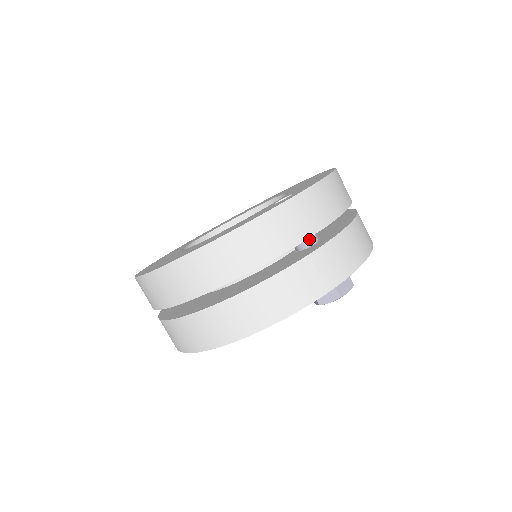
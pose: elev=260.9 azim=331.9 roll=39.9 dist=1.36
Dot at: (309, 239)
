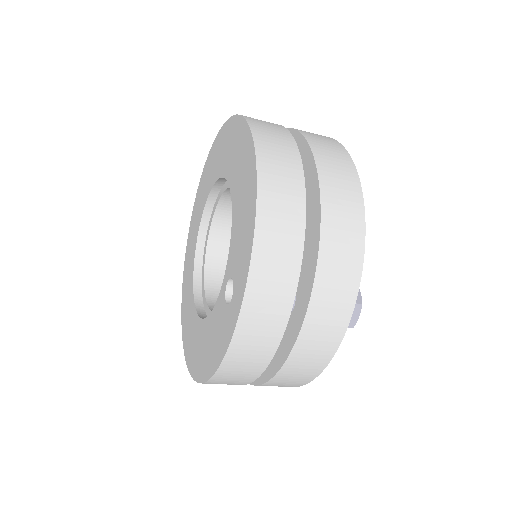
Dot at: occluded
